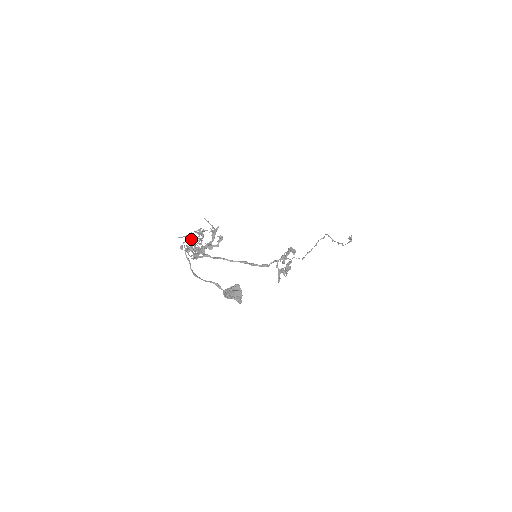
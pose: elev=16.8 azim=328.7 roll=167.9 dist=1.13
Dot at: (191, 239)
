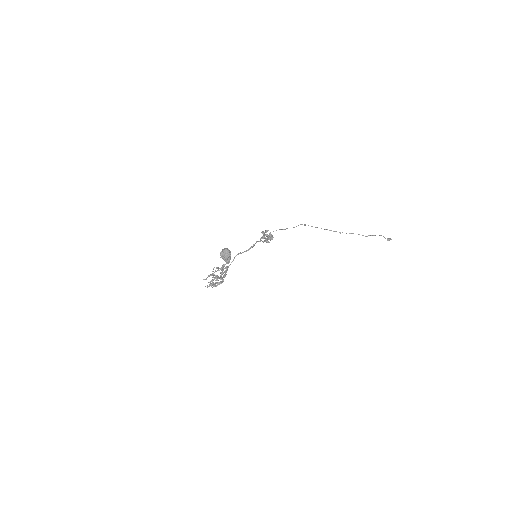
Dot at: occluded
